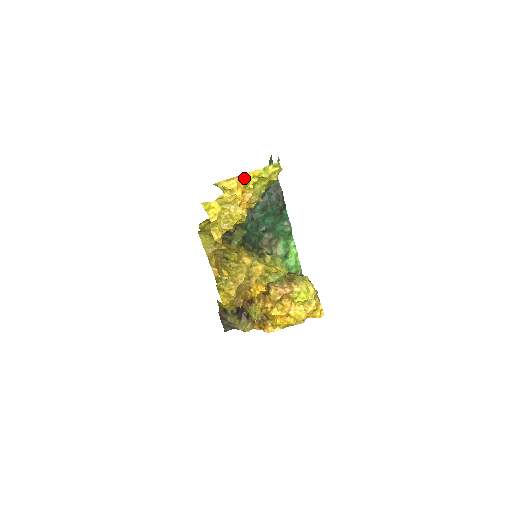
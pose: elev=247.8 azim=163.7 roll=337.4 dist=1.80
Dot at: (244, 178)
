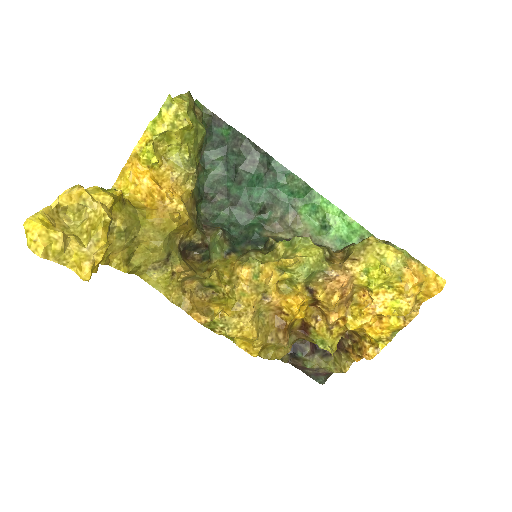
Dot at: (138, 156)
